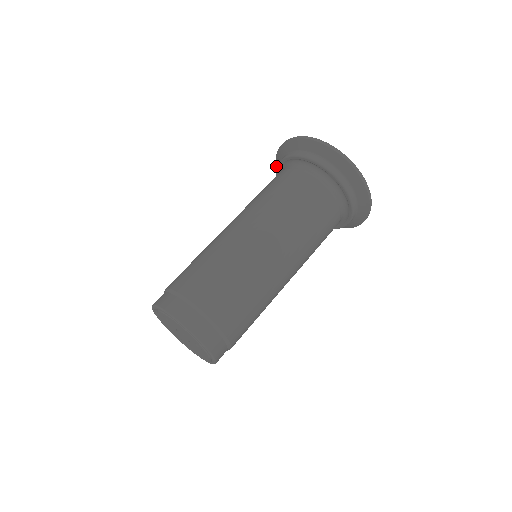
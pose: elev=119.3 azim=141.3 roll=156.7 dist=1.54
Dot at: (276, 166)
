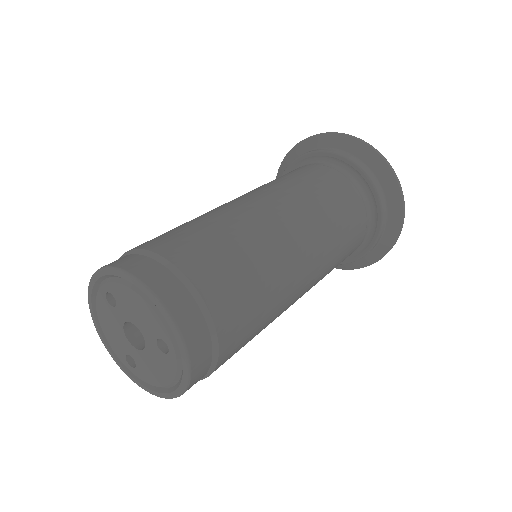
Dot at: occluded
